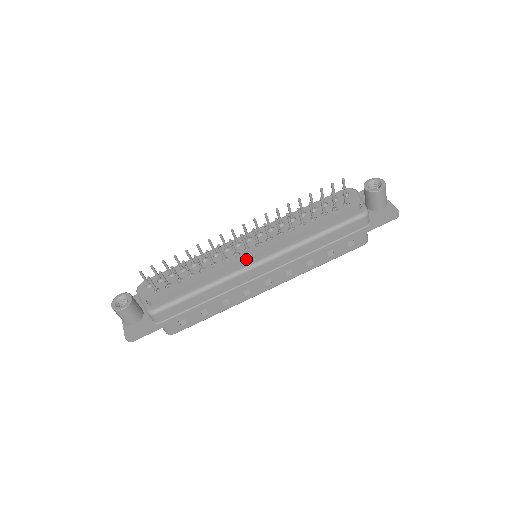
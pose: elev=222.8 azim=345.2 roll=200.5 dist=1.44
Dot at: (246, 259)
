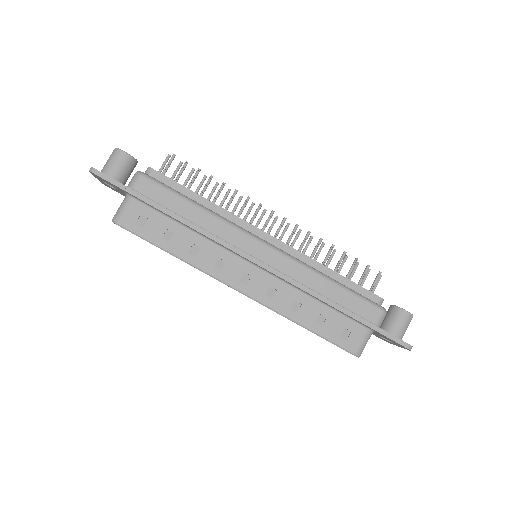
Dot at: (256, 231)
